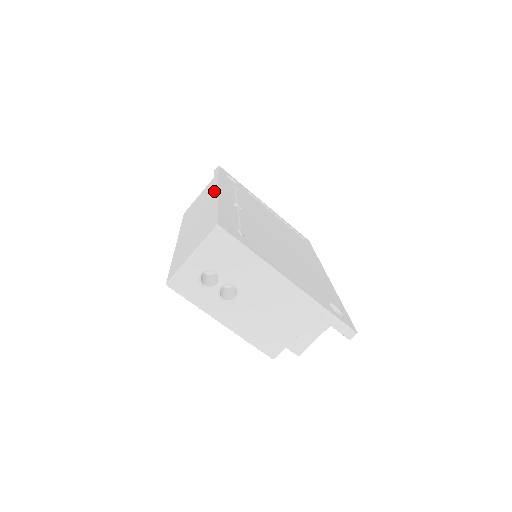
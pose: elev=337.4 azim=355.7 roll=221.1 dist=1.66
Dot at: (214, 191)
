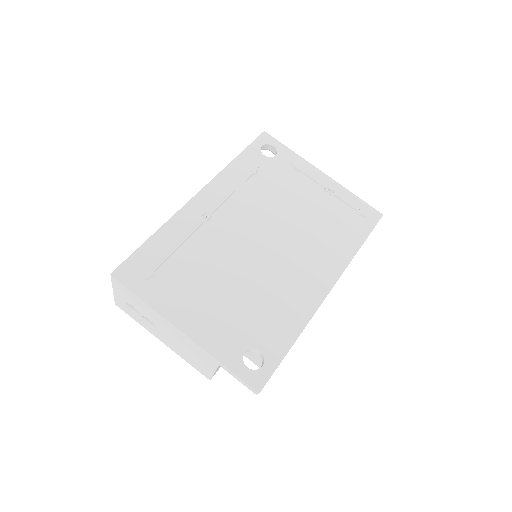
Dot at: occluded
